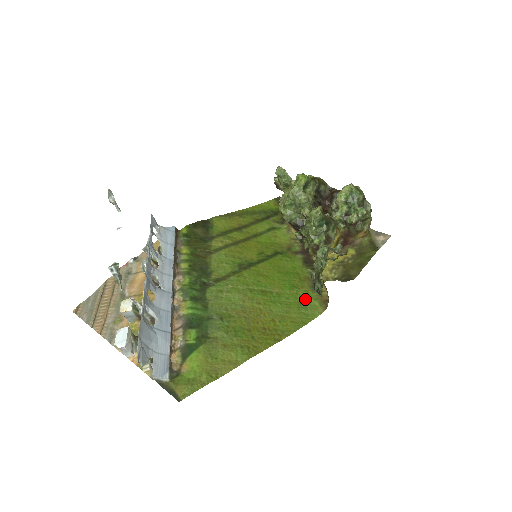
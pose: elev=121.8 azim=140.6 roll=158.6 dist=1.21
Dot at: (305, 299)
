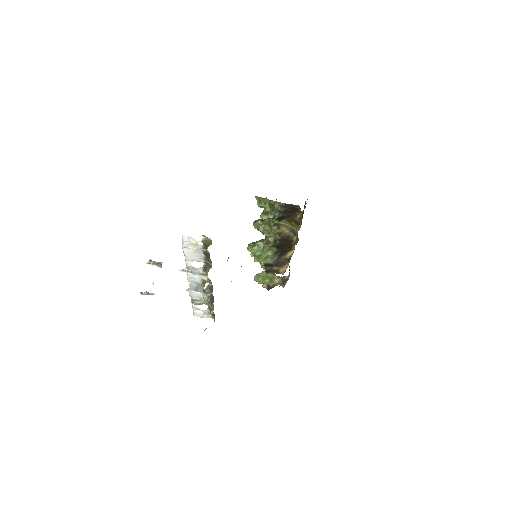
Dot at: occluded
